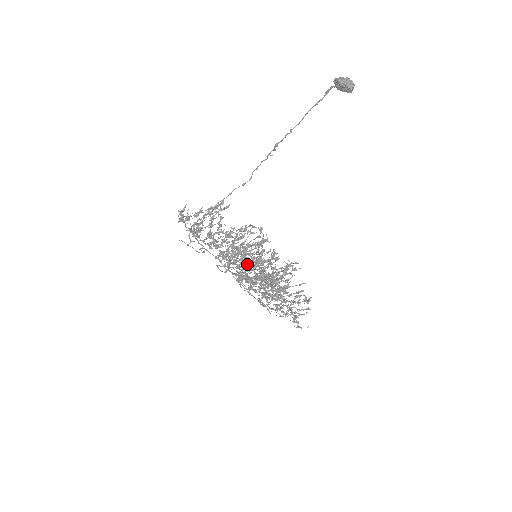
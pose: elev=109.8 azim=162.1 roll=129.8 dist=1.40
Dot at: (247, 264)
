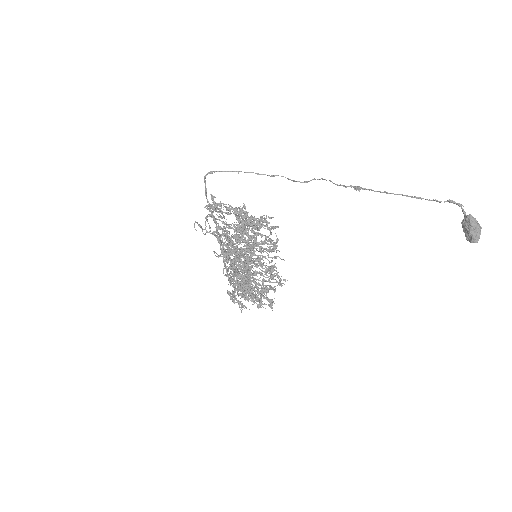
Dot at: (242, 253)
